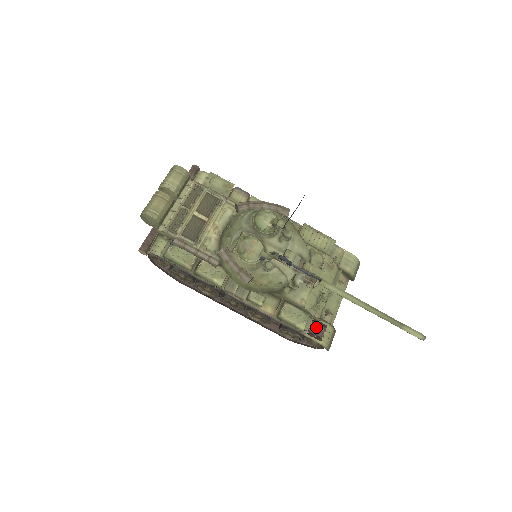
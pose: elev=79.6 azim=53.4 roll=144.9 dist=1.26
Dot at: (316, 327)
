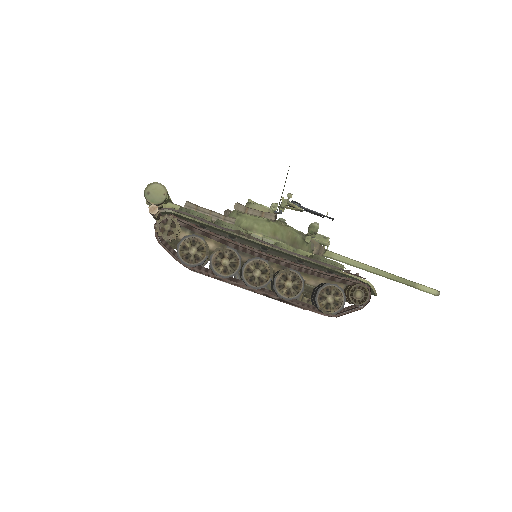
Dot at: occluded
